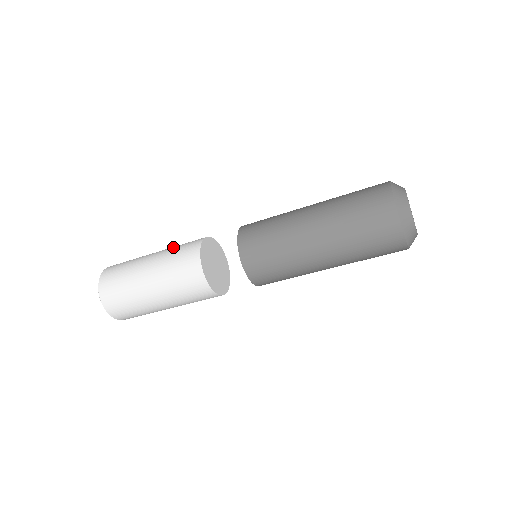
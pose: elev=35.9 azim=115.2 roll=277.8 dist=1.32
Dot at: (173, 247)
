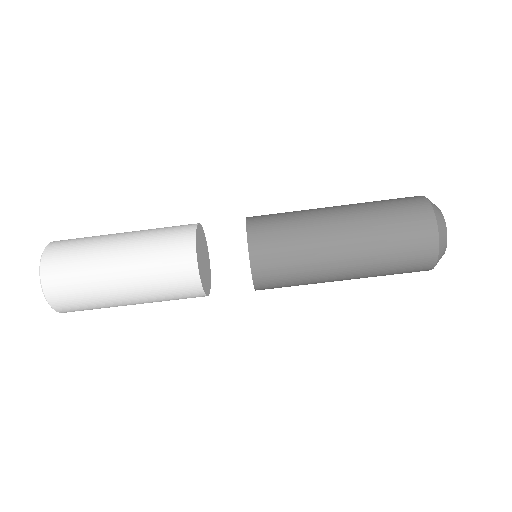
Dot at: occluded
